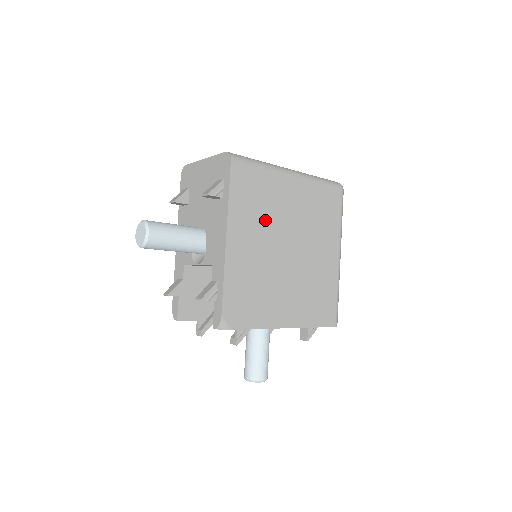
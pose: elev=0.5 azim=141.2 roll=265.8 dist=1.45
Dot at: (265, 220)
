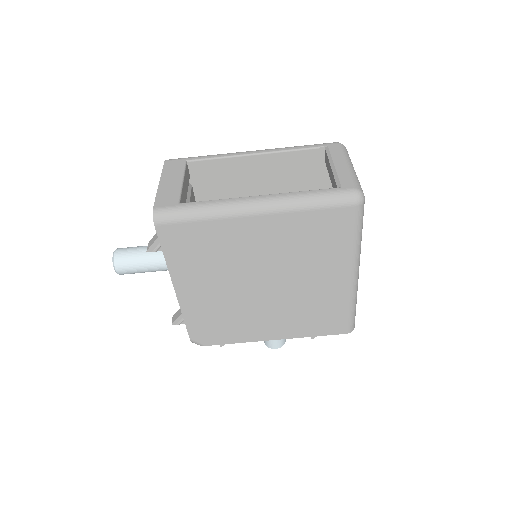
Dot at: (221, 266)
